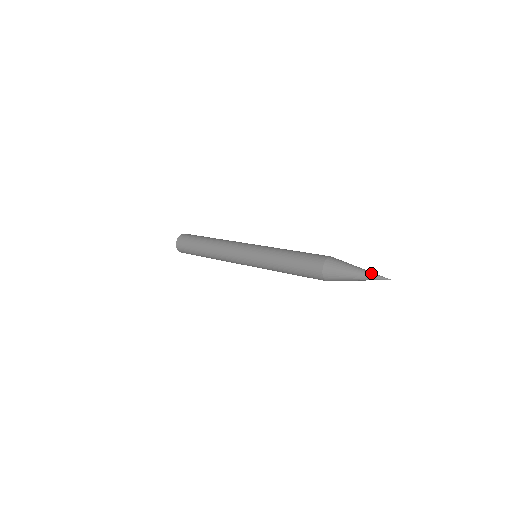
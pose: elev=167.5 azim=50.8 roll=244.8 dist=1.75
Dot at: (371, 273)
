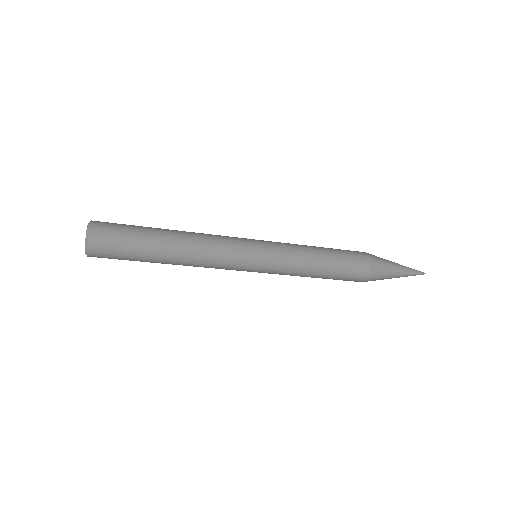
Dot at: occluded
